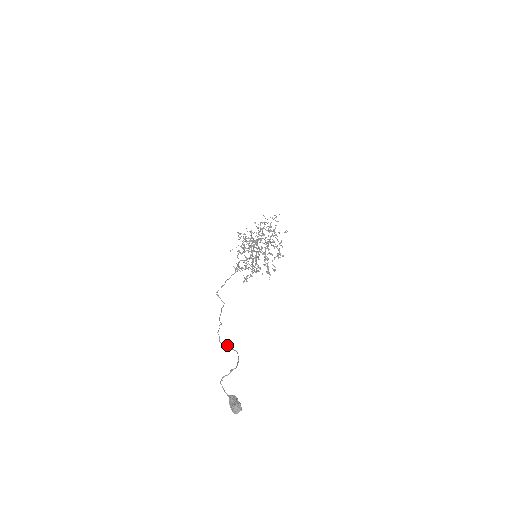
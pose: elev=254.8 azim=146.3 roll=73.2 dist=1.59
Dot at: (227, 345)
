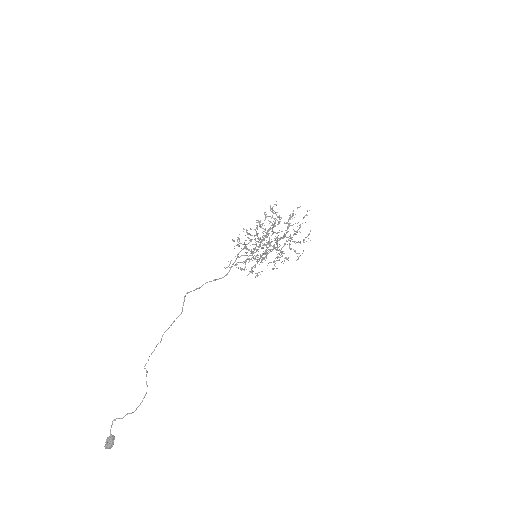
Dot at: (147, 371)
